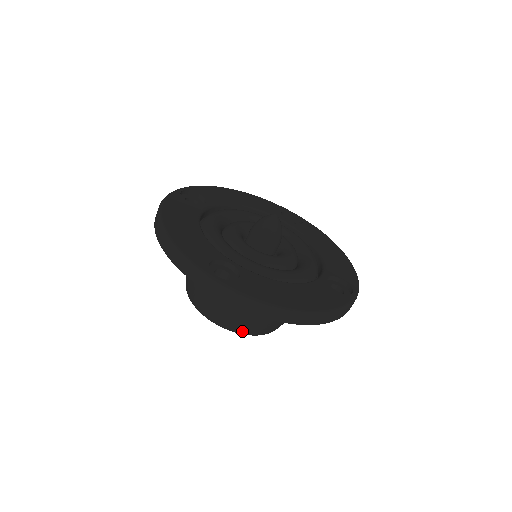
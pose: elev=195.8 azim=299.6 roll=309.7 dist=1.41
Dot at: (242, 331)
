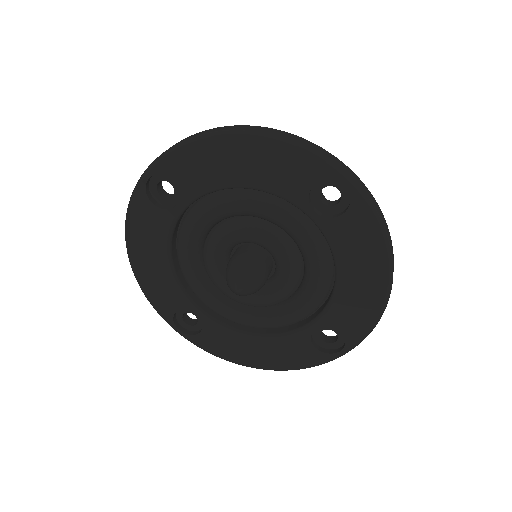
Dot at: occluded
